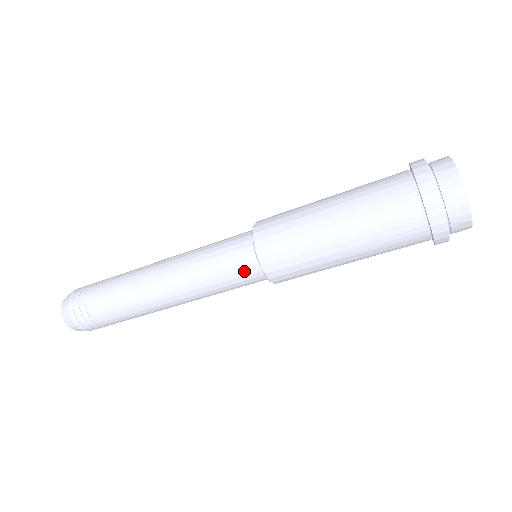
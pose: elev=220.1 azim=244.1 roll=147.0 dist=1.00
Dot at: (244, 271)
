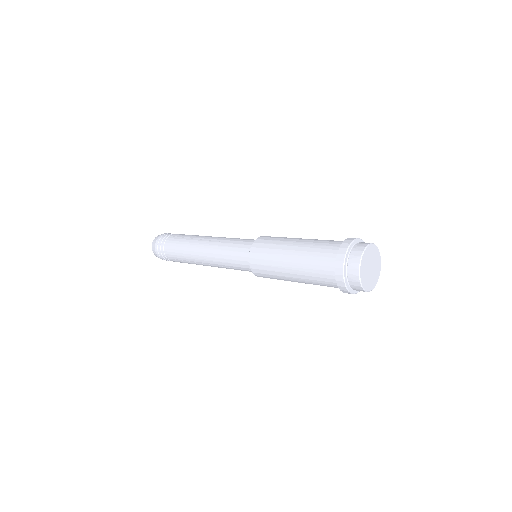
Dot at: (243, 265)
